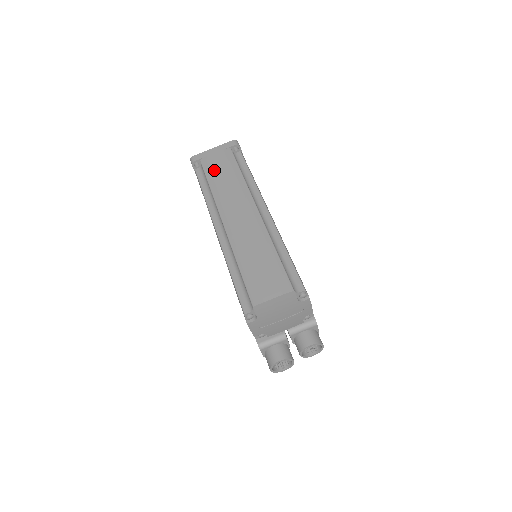
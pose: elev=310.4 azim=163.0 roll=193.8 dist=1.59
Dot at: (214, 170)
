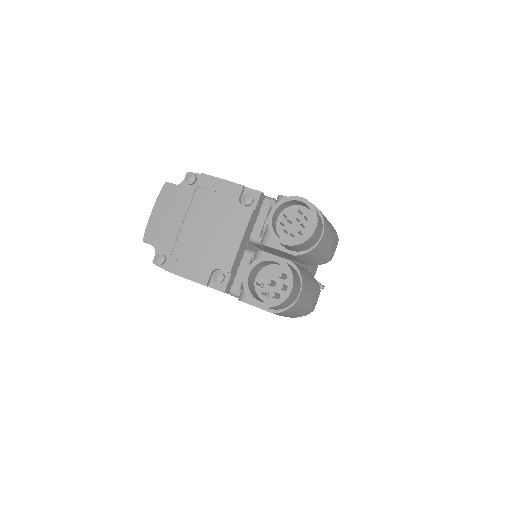
Dot at: occluded
